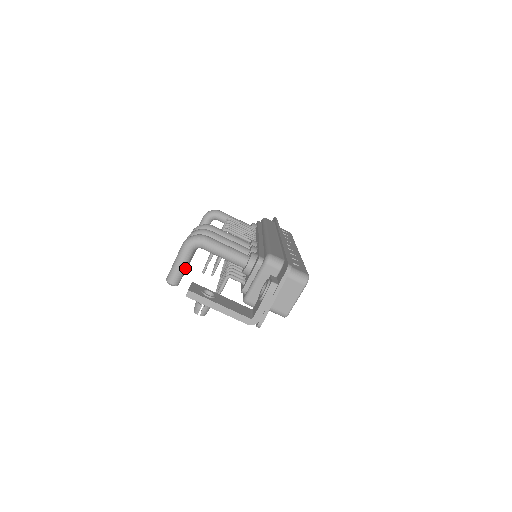
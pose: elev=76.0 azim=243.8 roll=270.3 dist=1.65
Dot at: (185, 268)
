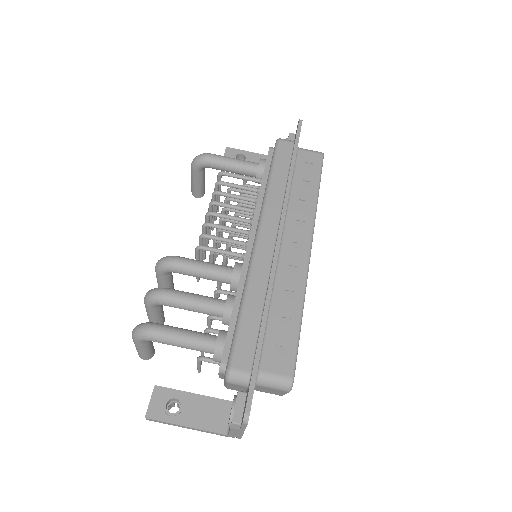
Dot at: (150, 349)
